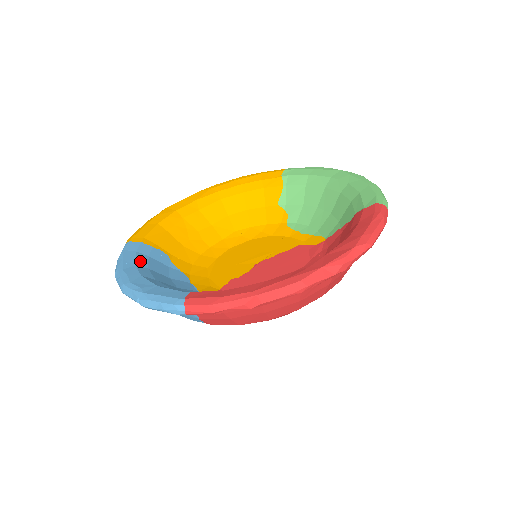
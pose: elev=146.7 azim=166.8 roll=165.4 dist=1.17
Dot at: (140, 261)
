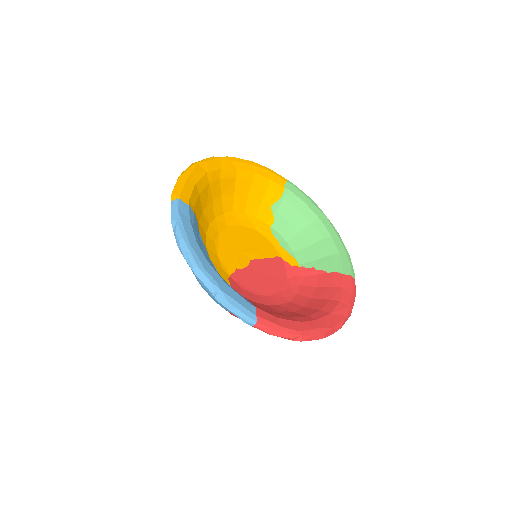
Dot at: (195, 234)
